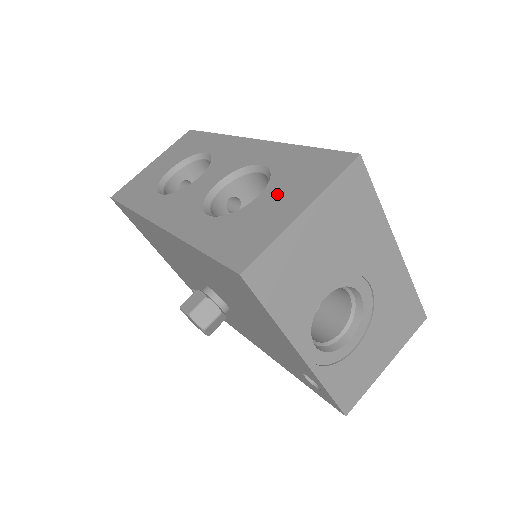
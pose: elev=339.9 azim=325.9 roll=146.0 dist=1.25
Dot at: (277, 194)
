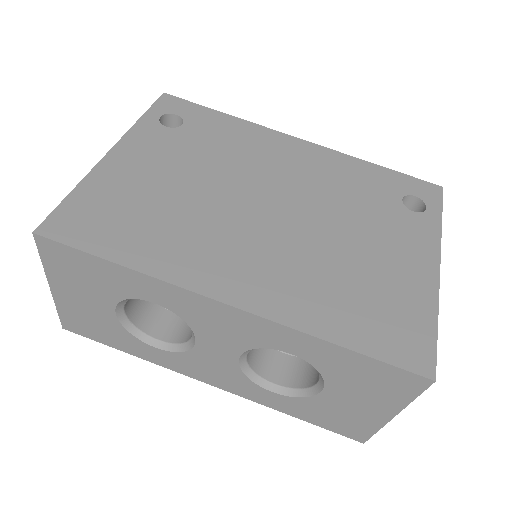
Dot at: (348, 395)
